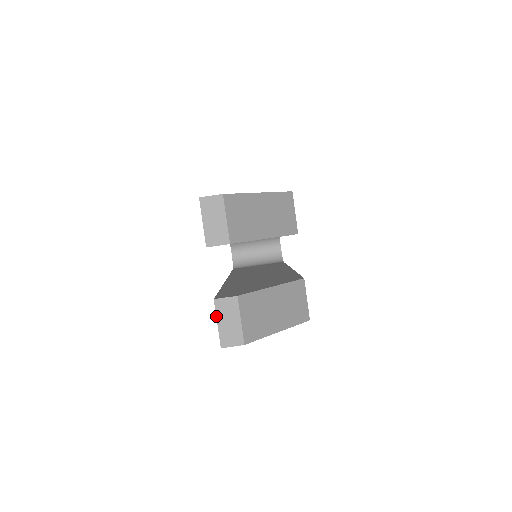
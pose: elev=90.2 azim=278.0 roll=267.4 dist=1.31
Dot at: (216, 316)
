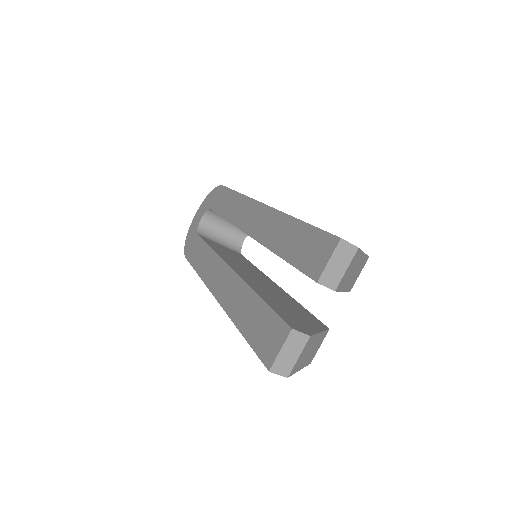
Dot at: (284, 343)
